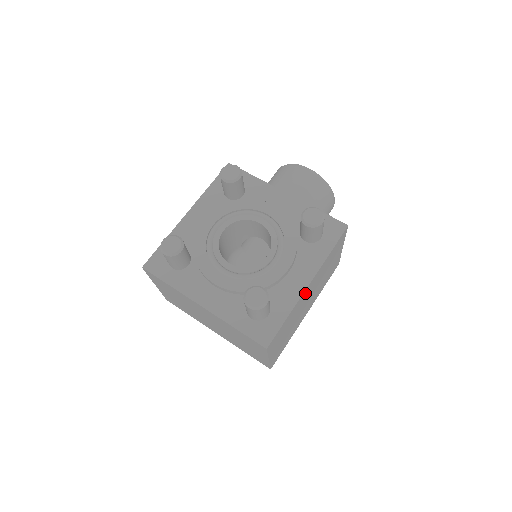
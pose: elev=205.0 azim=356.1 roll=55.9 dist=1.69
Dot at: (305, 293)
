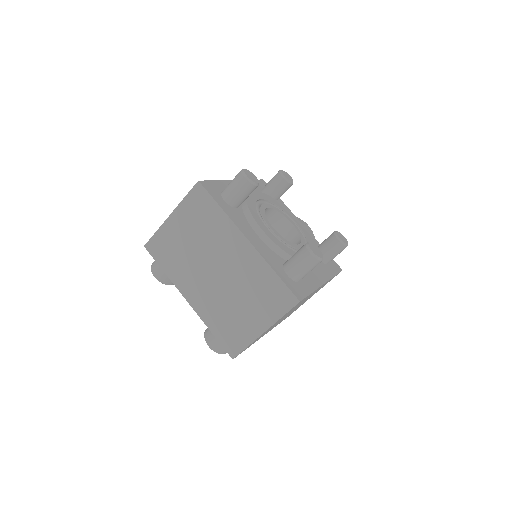
Dot at: occluded
